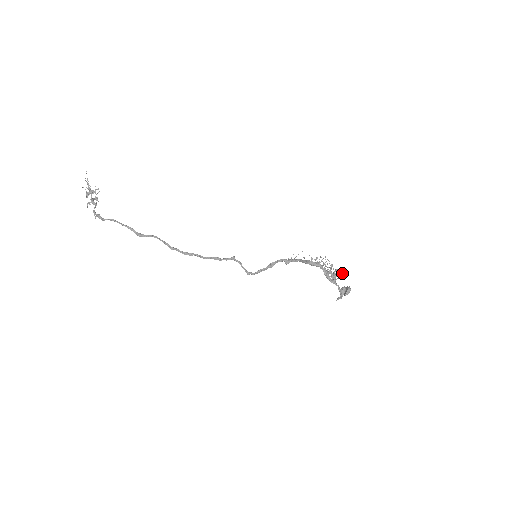
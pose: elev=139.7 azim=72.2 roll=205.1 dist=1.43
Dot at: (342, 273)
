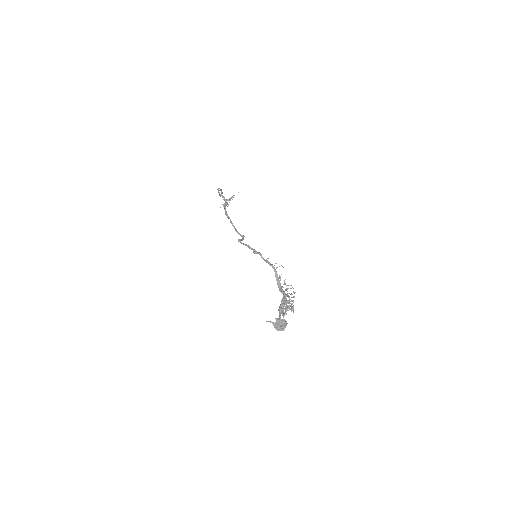
Dot at: (293, 311)
